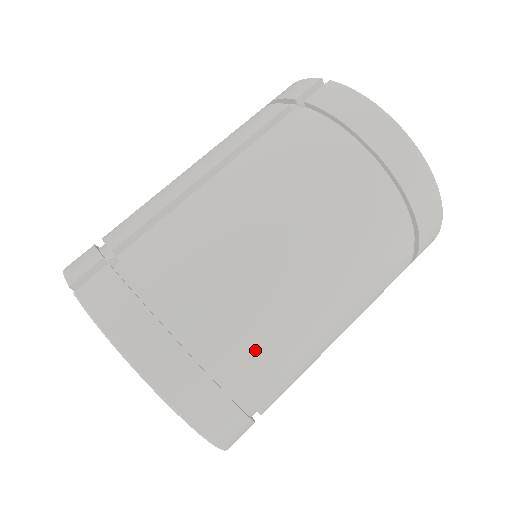
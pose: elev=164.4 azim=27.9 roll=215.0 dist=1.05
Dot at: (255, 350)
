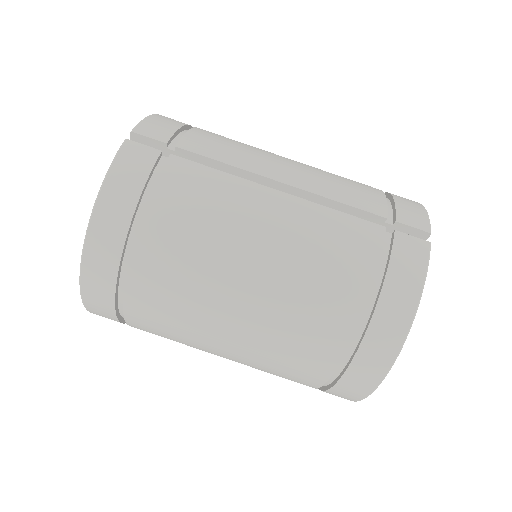
Dot at: (157, 300)
